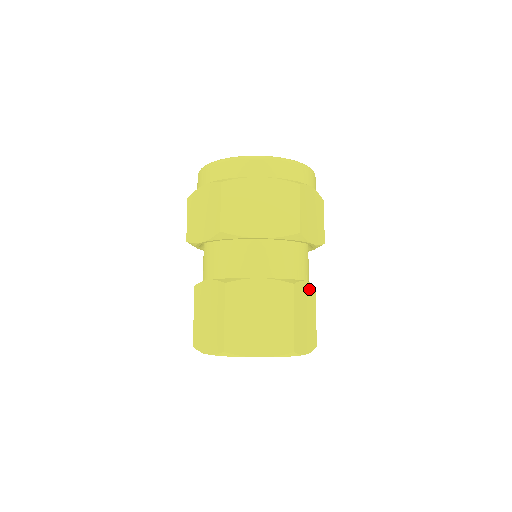
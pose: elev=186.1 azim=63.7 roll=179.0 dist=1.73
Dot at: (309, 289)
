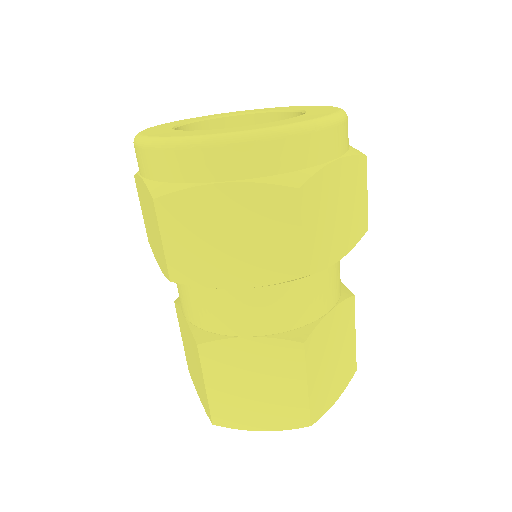
Dot at: (339, 313)
